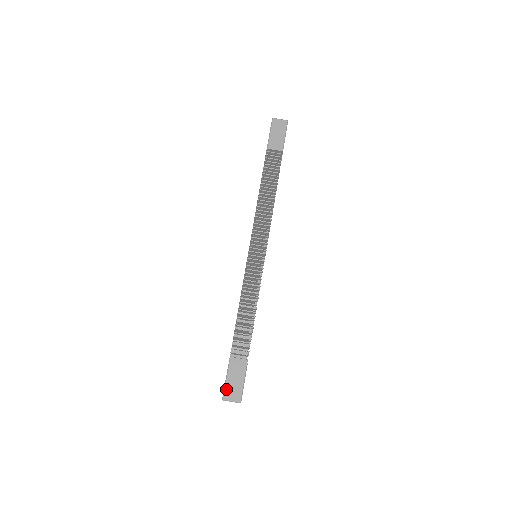
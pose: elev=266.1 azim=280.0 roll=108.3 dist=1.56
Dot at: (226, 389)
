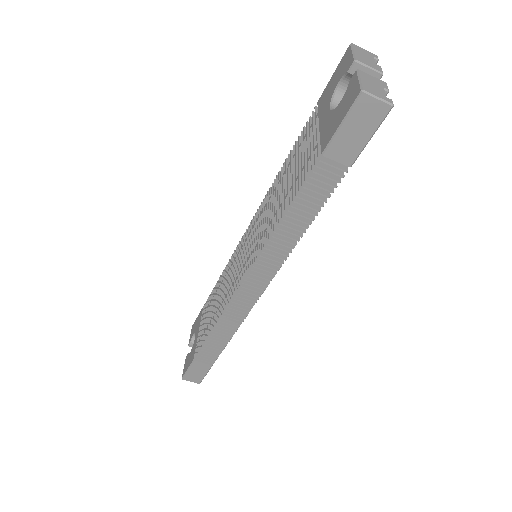
Dot at: (186, 375)
